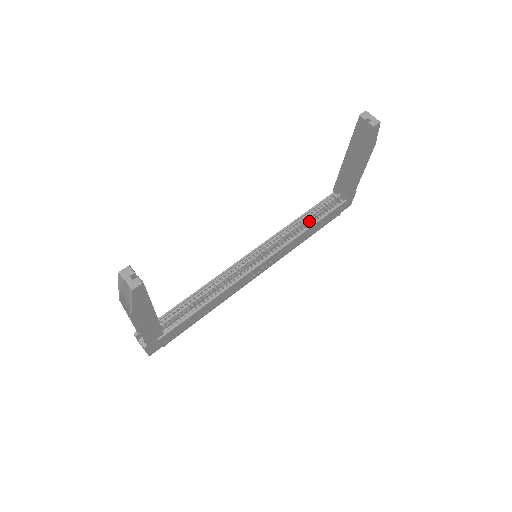
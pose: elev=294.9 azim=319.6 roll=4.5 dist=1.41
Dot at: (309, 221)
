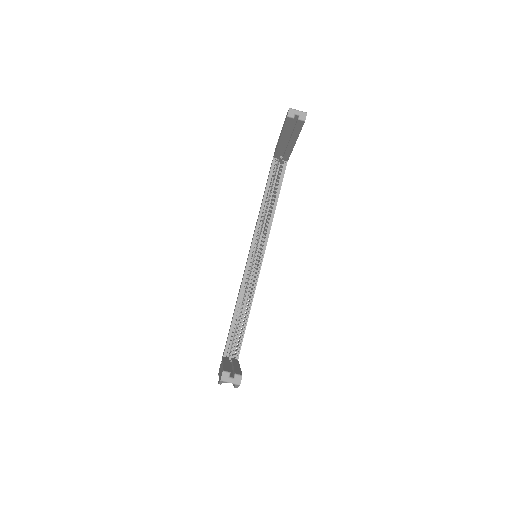
Dot at: (270, 194)
